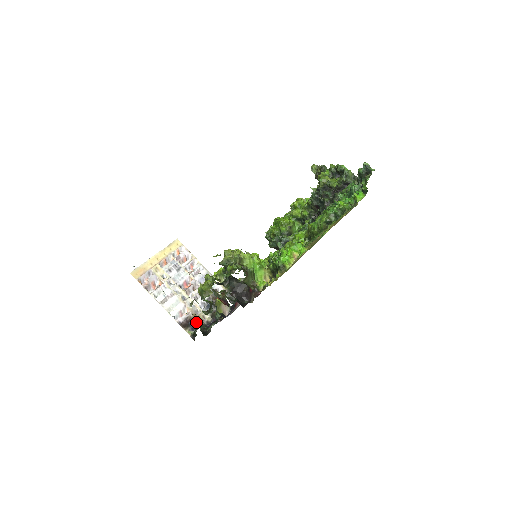
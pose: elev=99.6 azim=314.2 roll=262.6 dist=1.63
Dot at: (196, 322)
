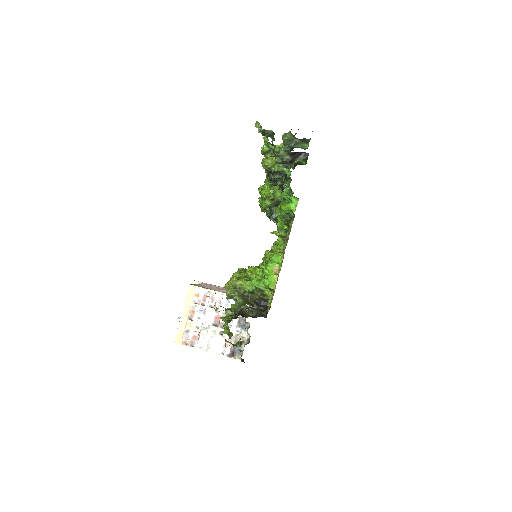
Dot at: occluded
